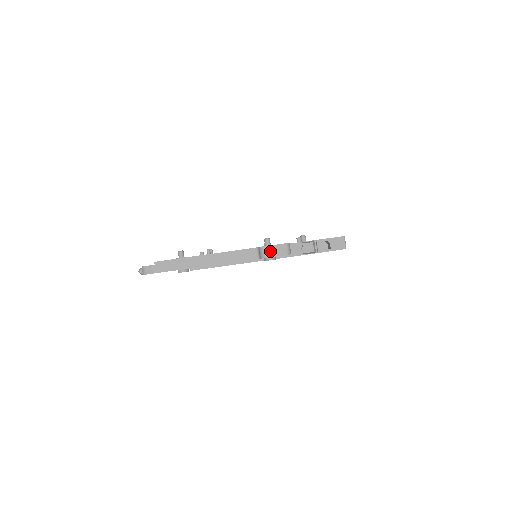
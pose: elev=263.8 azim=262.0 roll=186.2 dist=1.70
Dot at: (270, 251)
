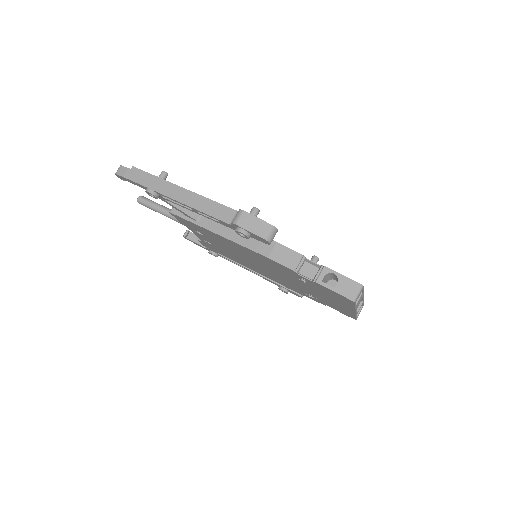
Dot at: (246, 220)
